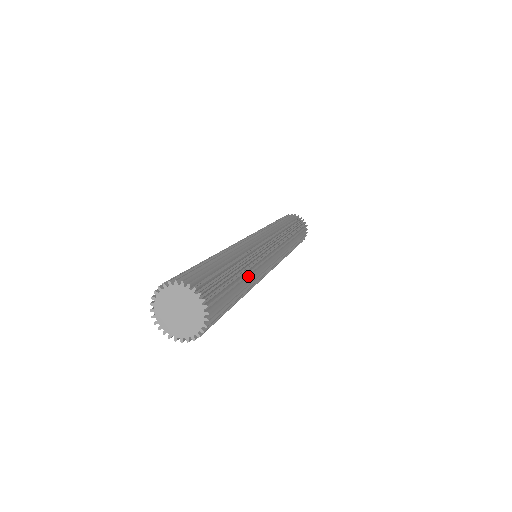
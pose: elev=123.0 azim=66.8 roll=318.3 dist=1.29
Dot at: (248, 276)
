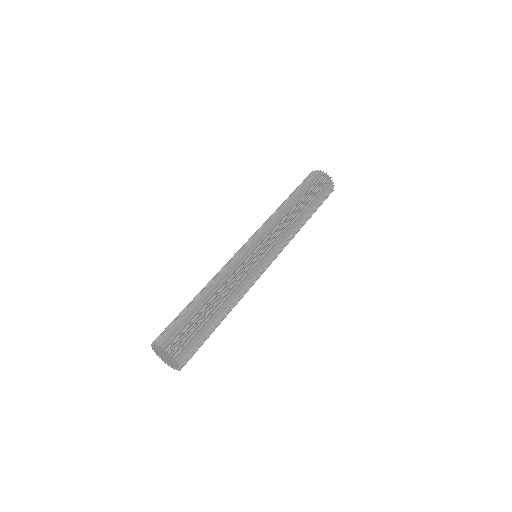
Dot at: (229, 309)
